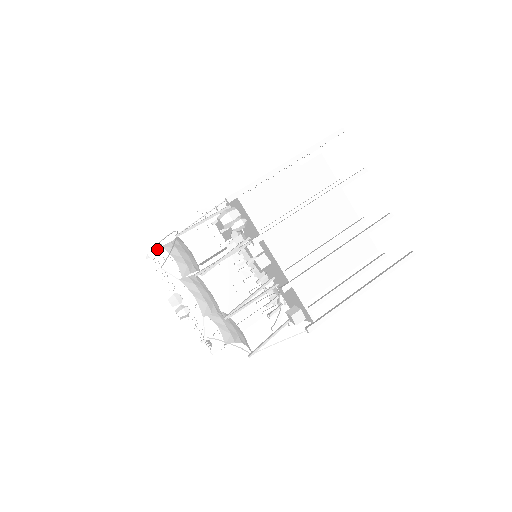
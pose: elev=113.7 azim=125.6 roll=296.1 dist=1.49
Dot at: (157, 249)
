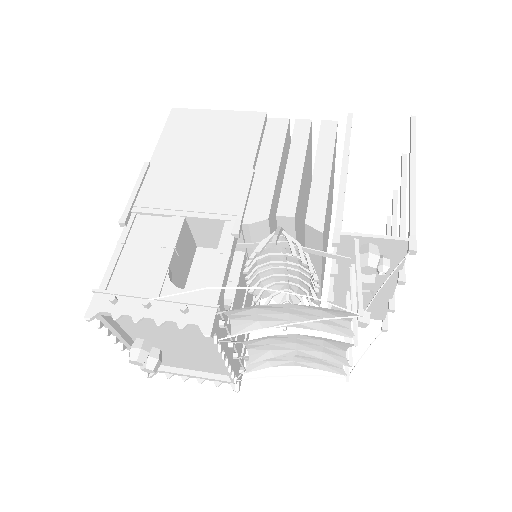
Dot at: (215, 319)
